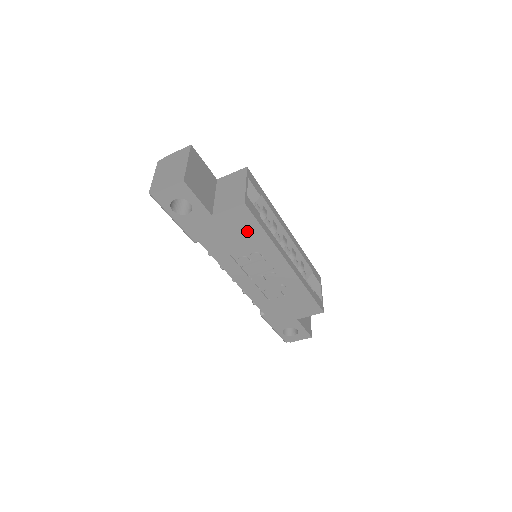
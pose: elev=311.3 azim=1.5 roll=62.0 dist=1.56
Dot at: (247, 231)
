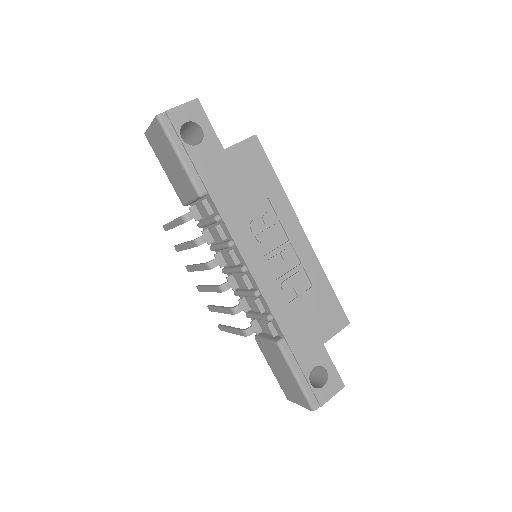
Dot at: (259, 175)
